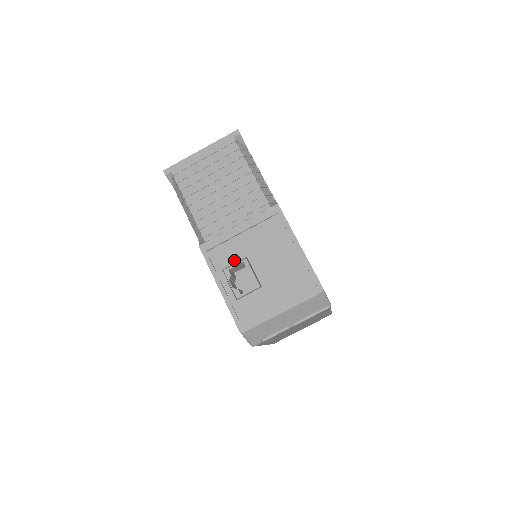
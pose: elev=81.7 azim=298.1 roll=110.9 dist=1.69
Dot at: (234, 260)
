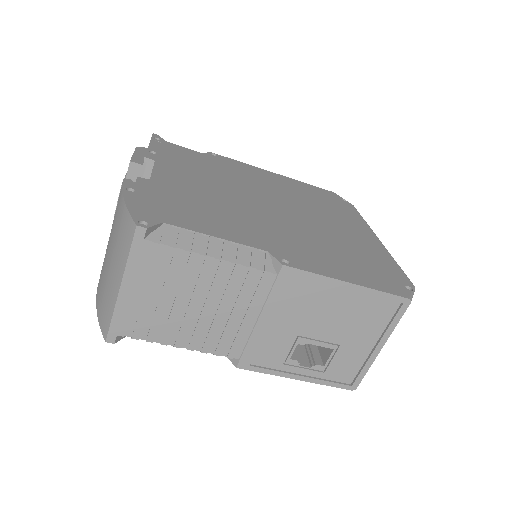
Dot at: (287, 348)
